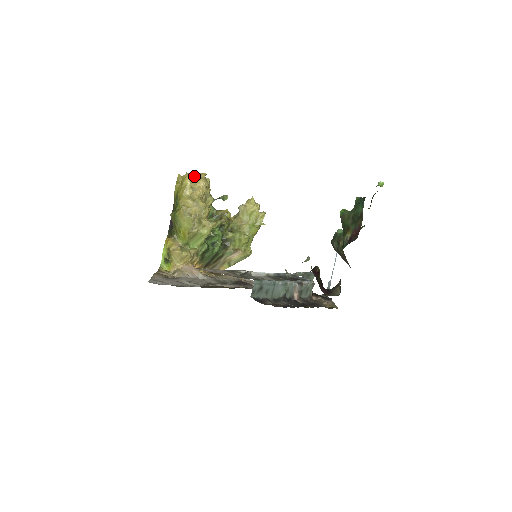
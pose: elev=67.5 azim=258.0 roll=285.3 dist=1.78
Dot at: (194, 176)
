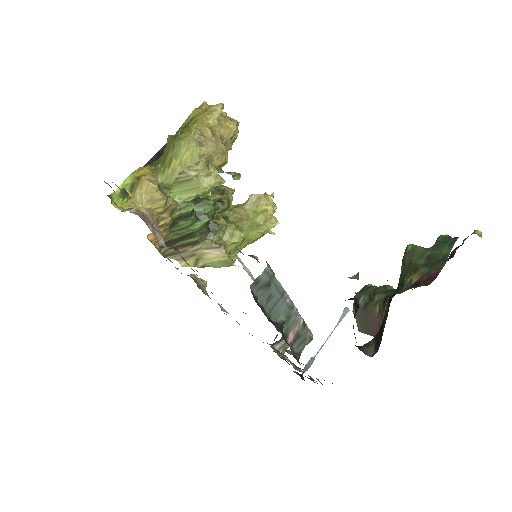
Dot at: (225, 114)
